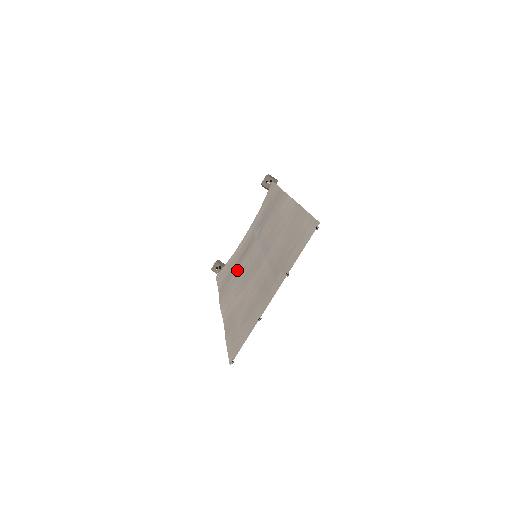
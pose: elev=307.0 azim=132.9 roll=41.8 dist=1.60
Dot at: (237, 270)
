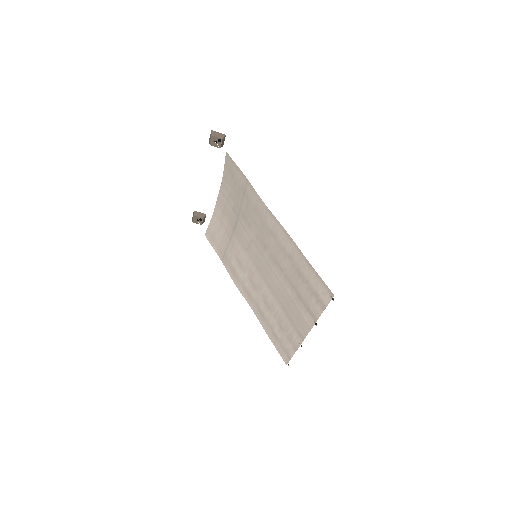
Dot at: (235, 252)
